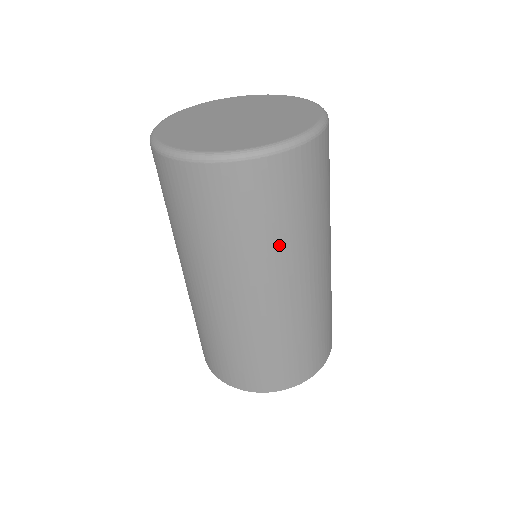
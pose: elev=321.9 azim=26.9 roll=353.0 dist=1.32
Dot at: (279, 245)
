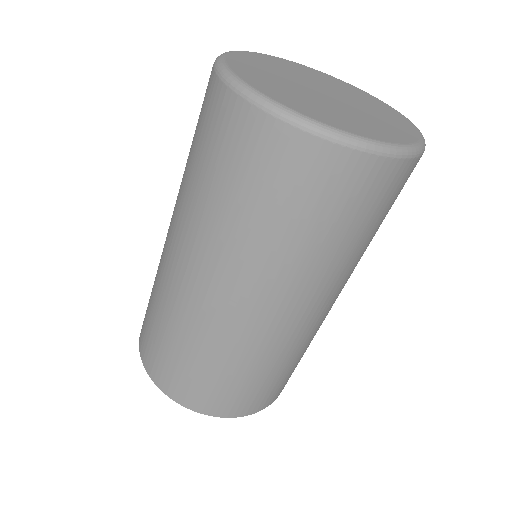
Dot at: occluded
